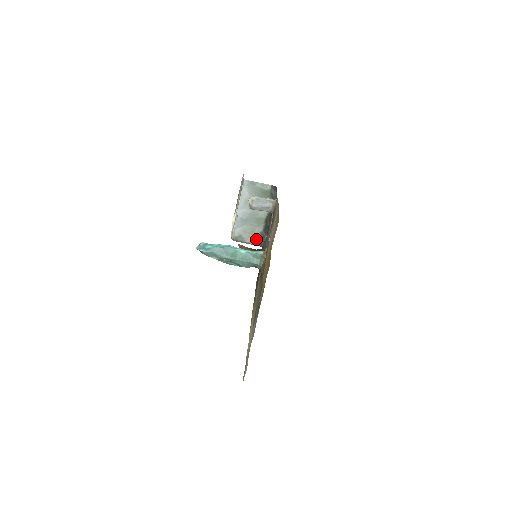
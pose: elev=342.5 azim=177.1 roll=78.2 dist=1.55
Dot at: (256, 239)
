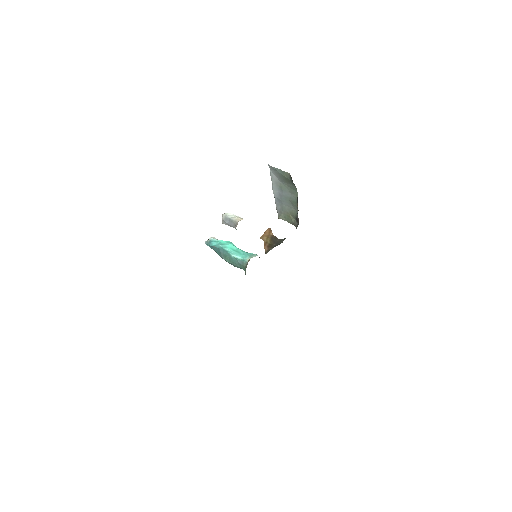
Dot at: (294, 220)
